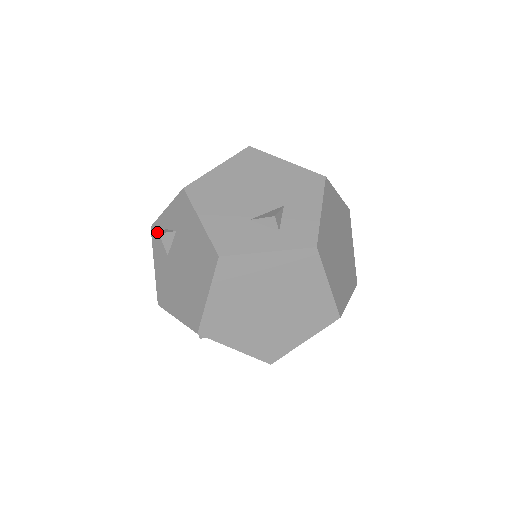
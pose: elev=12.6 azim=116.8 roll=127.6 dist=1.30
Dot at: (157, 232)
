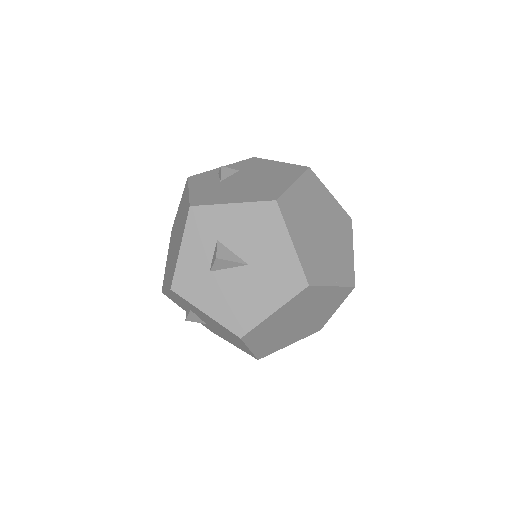
Dot at: (202, 176)
